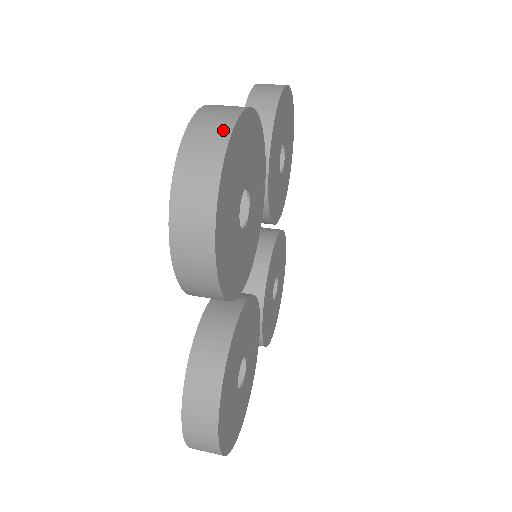
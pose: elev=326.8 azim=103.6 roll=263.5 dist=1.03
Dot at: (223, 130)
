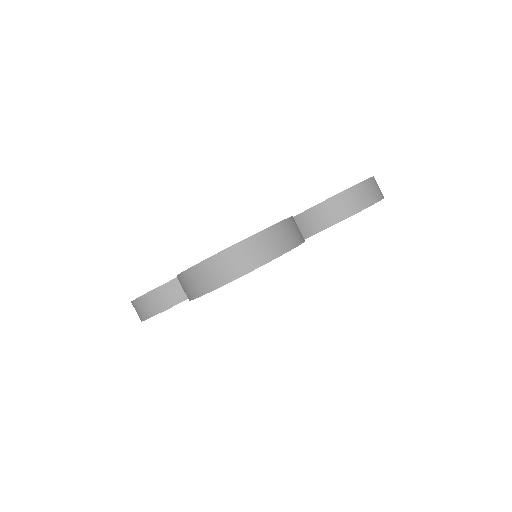
Dot at: (252, 264)
